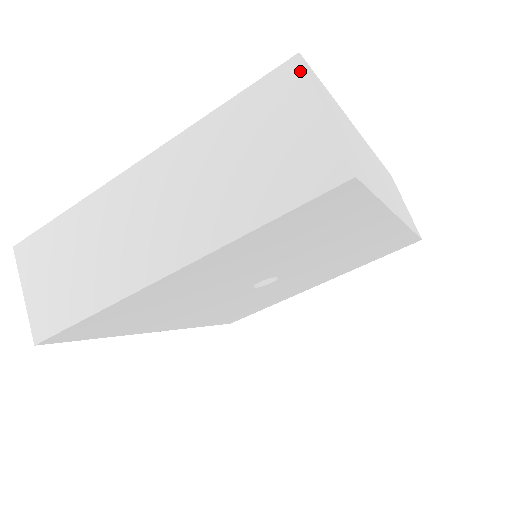
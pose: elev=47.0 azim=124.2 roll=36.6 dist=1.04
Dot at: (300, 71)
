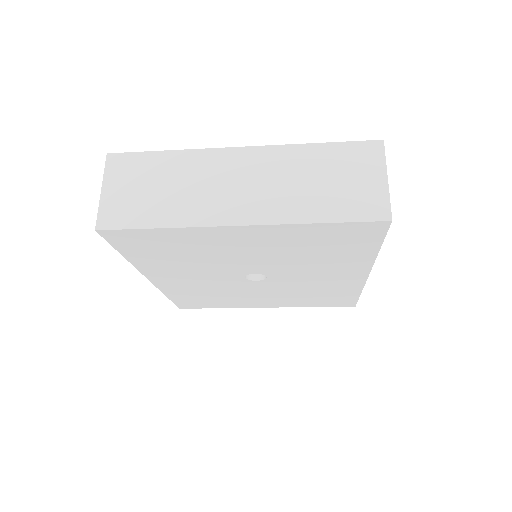
Dot at: (381, 150)
